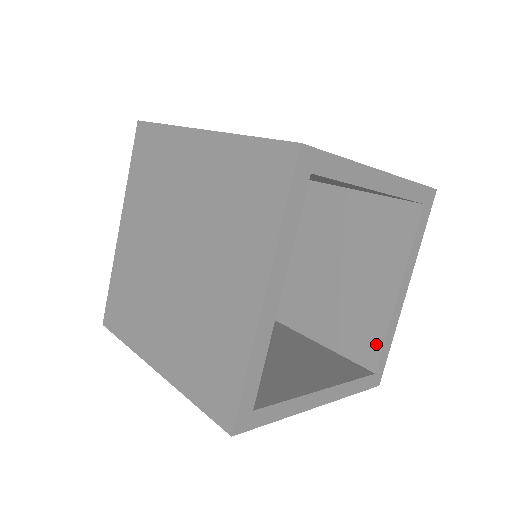
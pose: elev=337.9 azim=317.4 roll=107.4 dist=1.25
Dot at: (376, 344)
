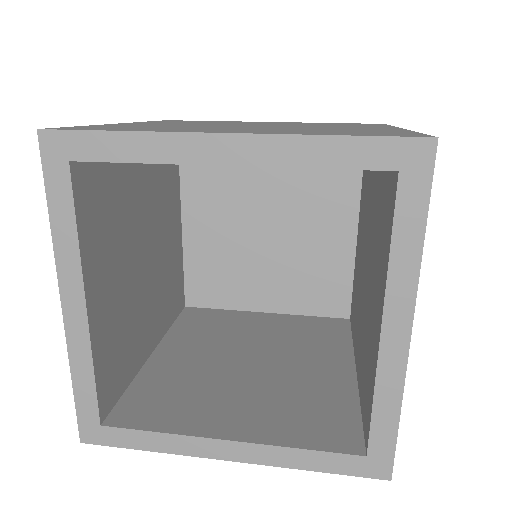
Dot at: (369, 409)
